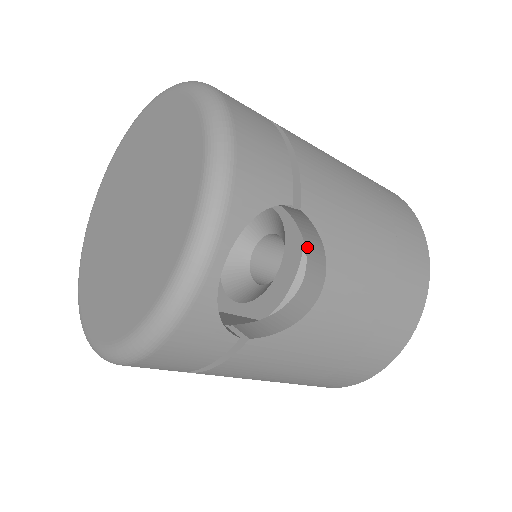
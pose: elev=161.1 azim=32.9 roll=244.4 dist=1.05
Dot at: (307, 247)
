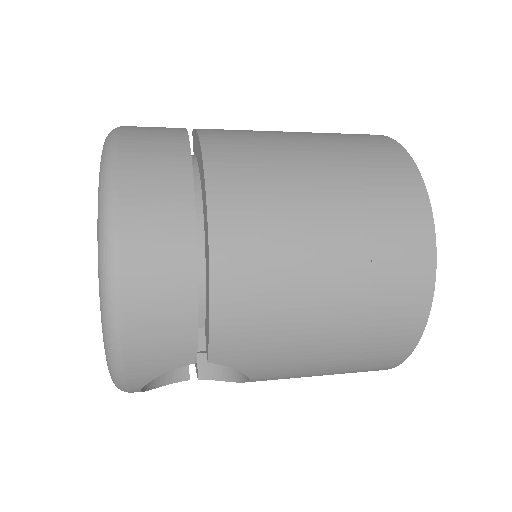
Dot at: occluded
